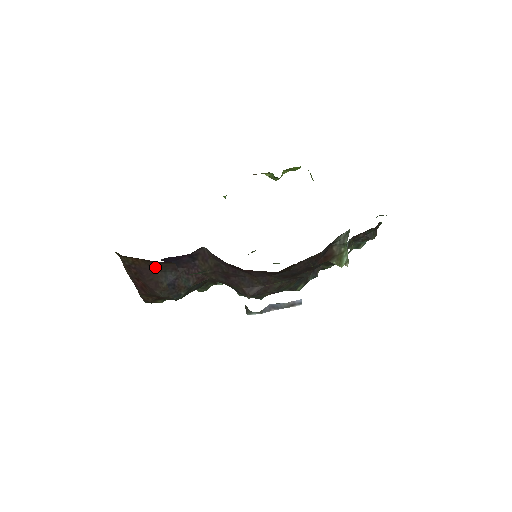
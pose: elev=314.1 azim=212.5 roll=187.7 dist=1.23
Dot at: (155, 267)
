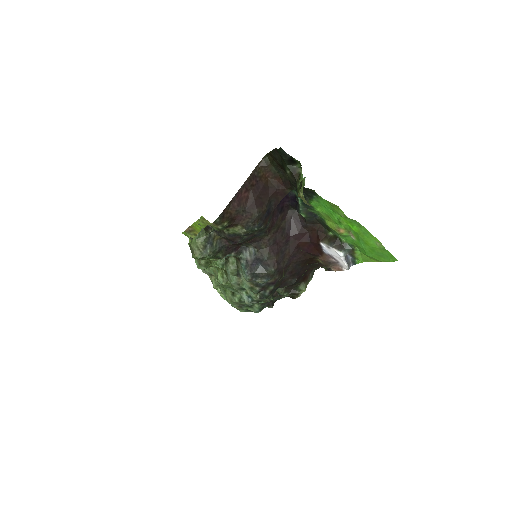
Dot at: (273, 192)
